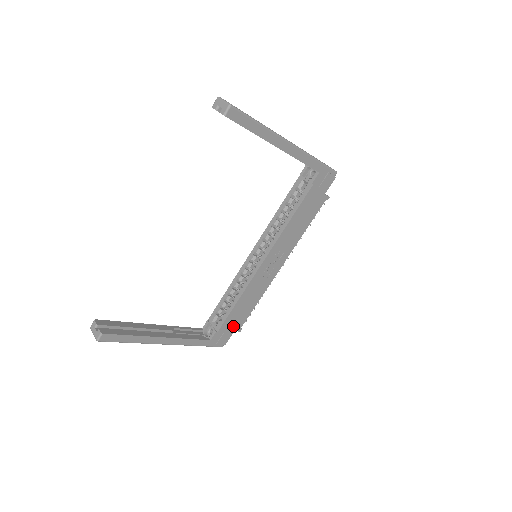
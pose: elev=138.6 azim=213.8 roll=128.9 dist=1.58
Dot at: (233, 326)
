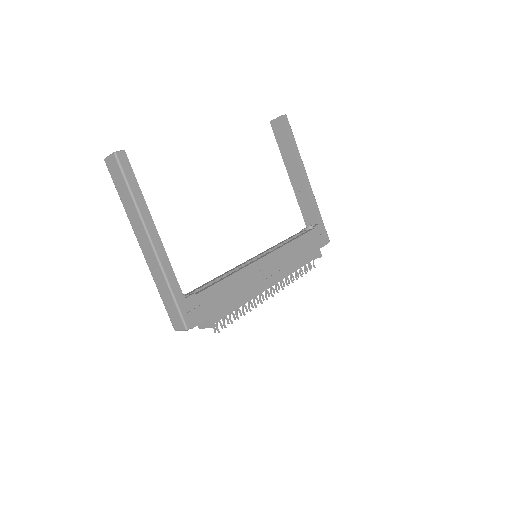
Dot at: (211, 308)
